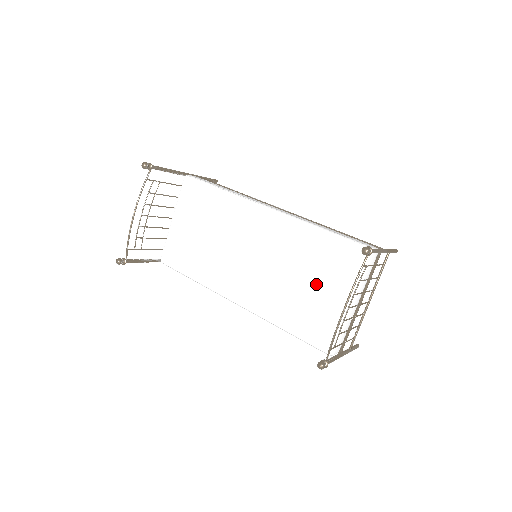
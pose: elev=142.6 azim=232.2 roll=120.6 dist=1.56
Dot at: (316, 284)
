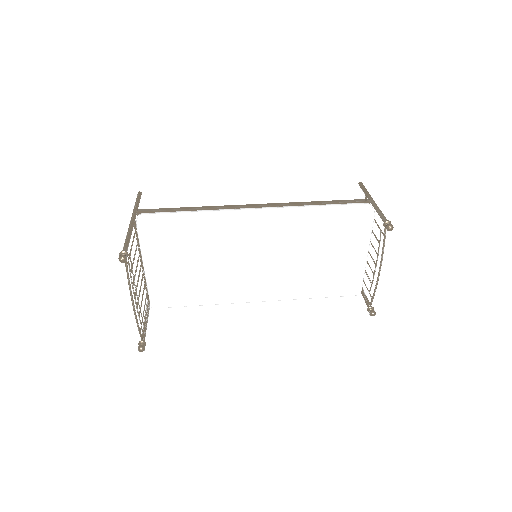
Dot at: (333, 257)
